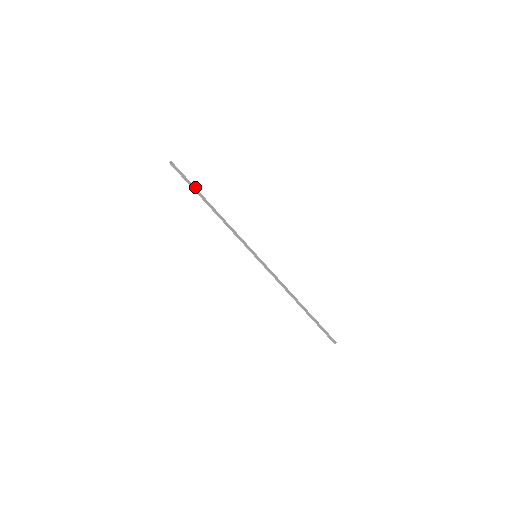
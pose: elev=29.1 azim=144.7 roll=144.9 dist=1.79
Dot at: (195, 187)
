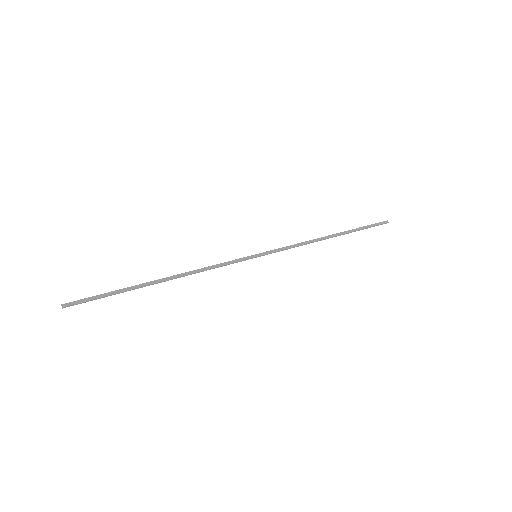
Dot at: (123, 289)
